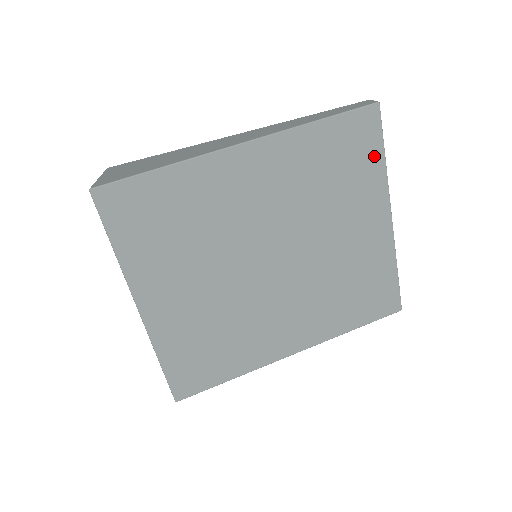
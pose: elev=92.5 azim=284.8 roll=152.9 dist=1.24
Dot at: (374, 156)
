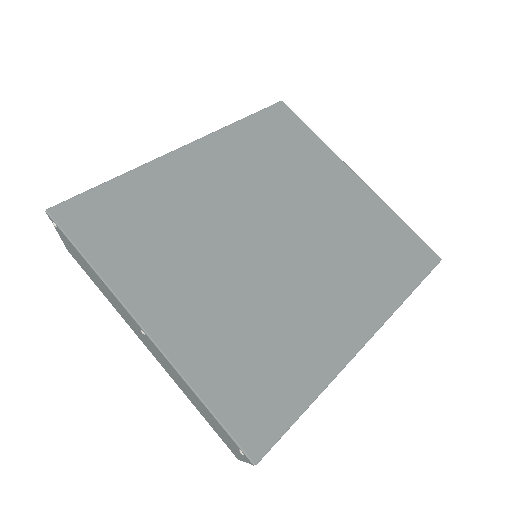
Dot at: (306, 135)
